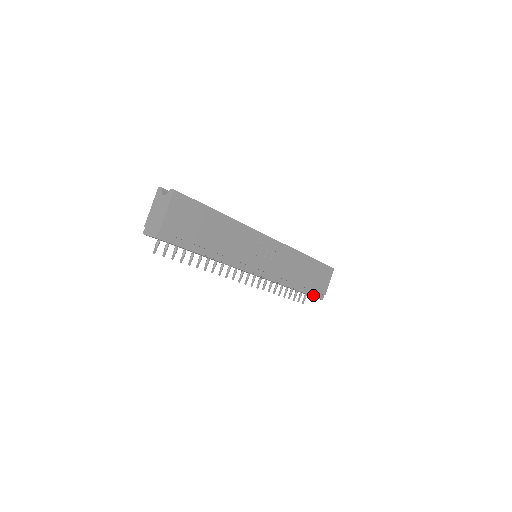
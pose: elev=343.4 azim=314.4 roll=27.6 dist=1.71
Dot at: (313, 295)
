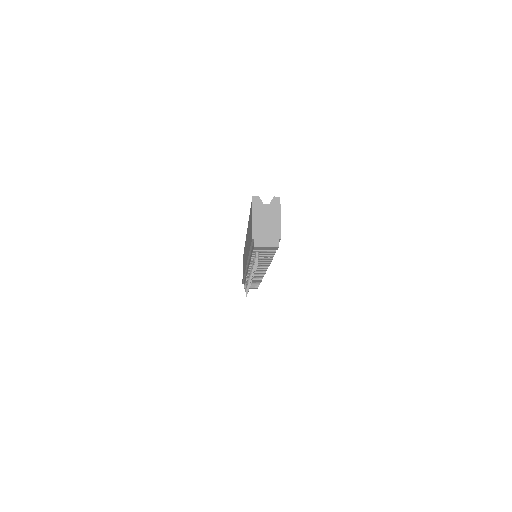
Dot at: occluded
